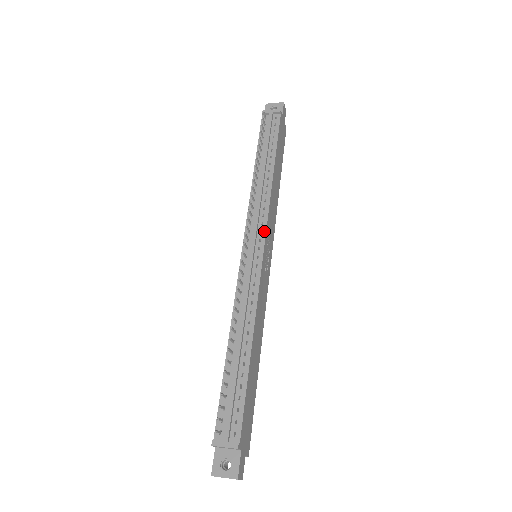
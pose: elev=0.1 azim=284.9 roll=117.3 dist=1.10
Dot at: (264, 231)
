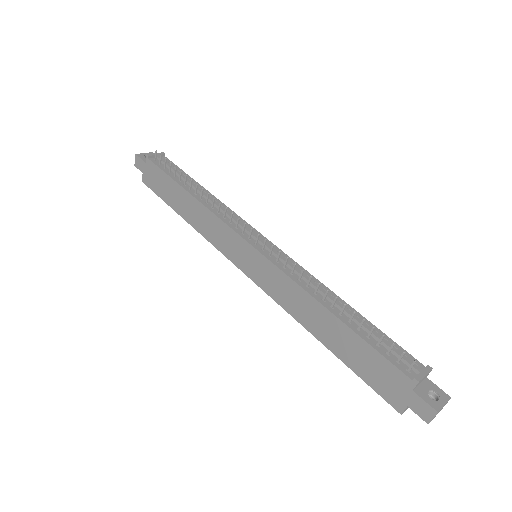
Dot at: (254, 229)
